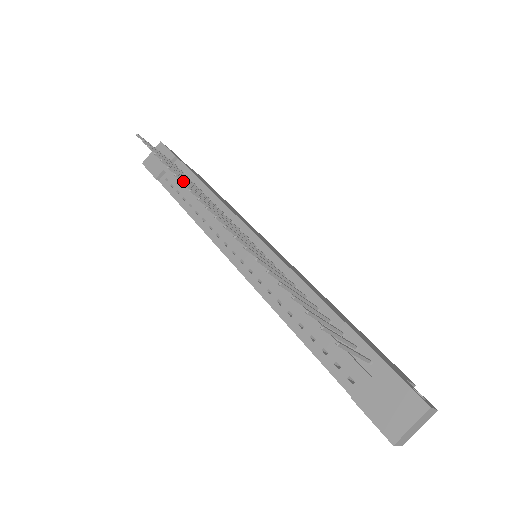
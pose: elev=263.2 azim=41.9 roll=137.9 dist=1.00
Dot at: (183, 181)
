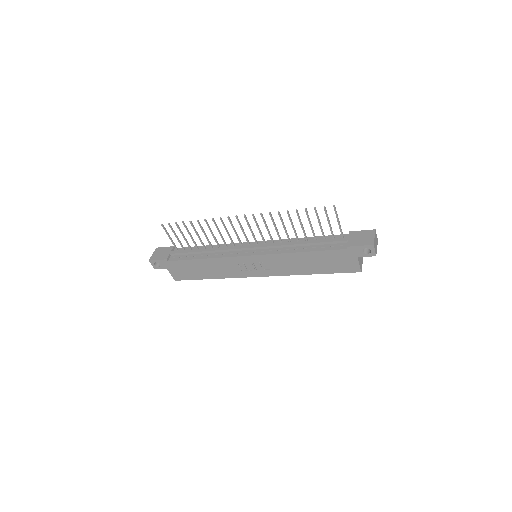
Dot at: (213, 218)
